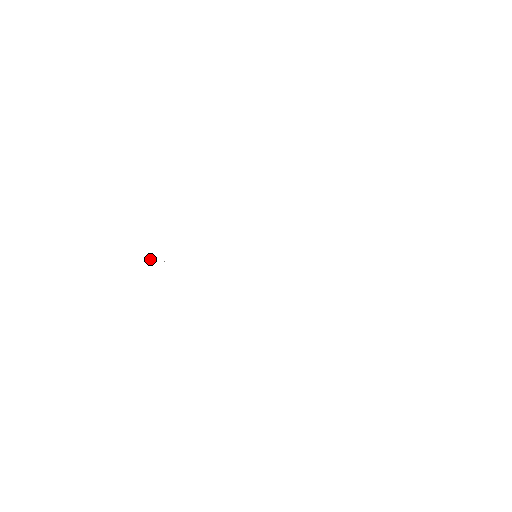
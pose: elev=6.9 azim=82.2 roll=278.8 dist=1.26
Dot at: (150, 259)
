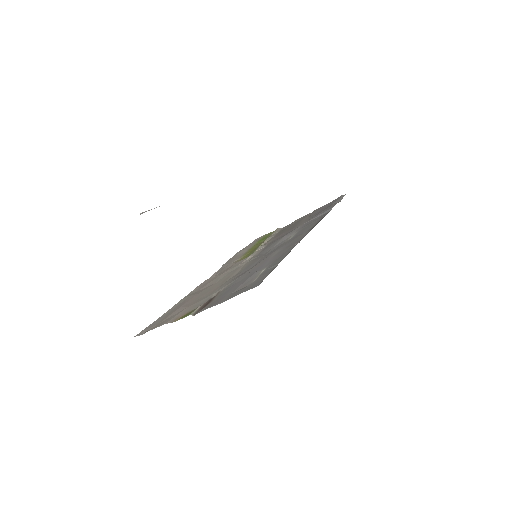
Dot at: (143, 212)
